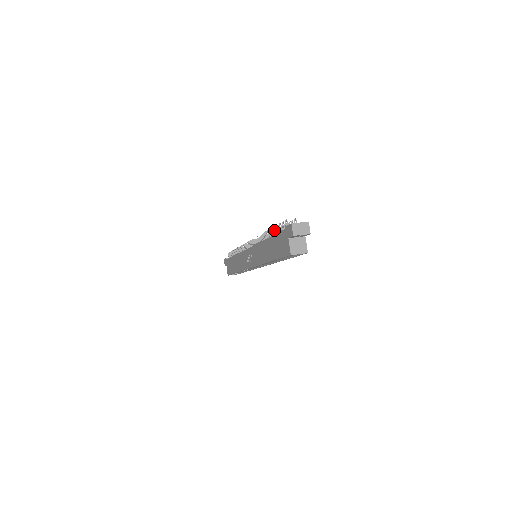
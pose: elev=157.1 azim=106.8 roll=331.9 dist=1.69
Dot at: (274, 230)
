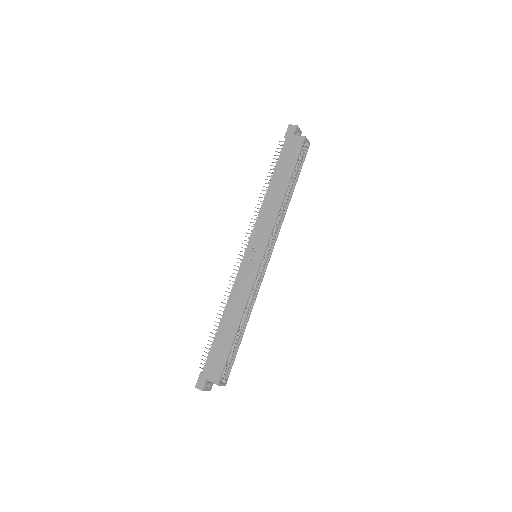
Dot at: (270, 172)
